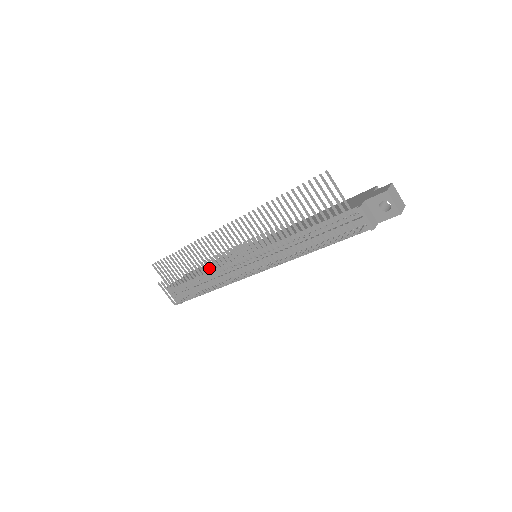
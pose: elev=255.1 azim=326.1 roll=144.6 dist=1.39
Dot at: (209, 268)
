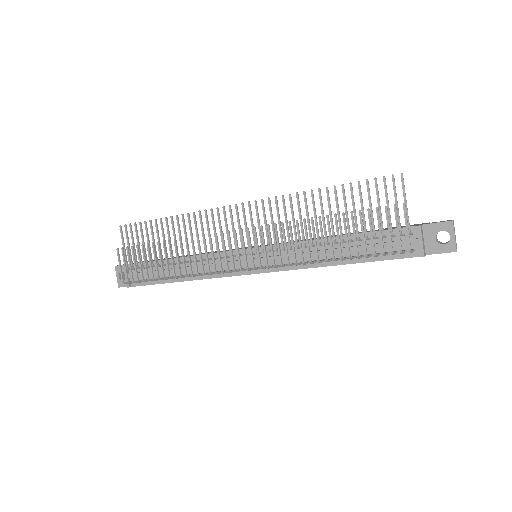
Dot at: (198, 246)
